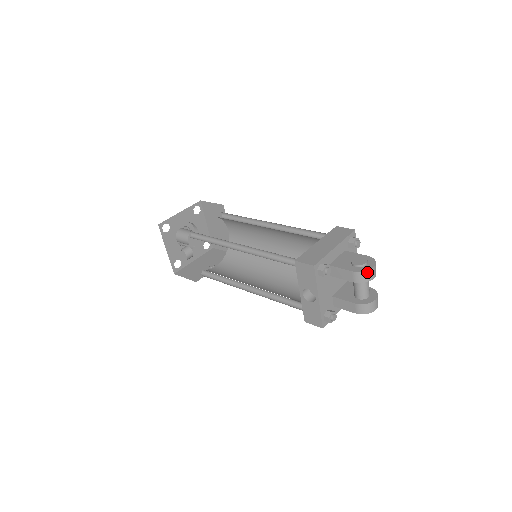
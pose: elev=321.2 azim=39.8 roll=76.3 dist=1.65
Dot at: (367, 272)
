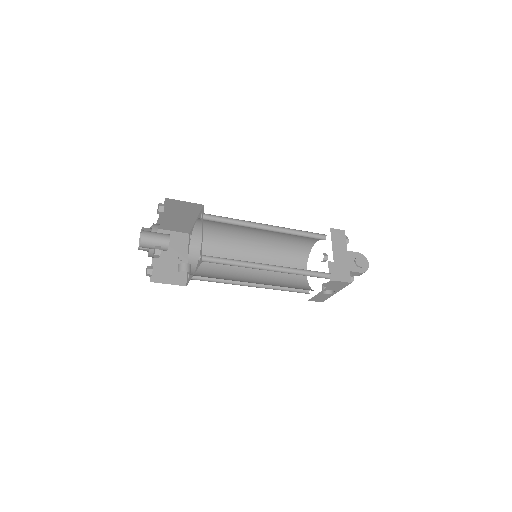
Dot at: occluded
